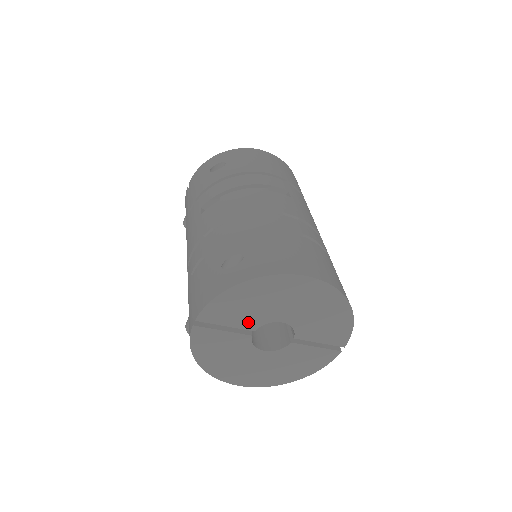
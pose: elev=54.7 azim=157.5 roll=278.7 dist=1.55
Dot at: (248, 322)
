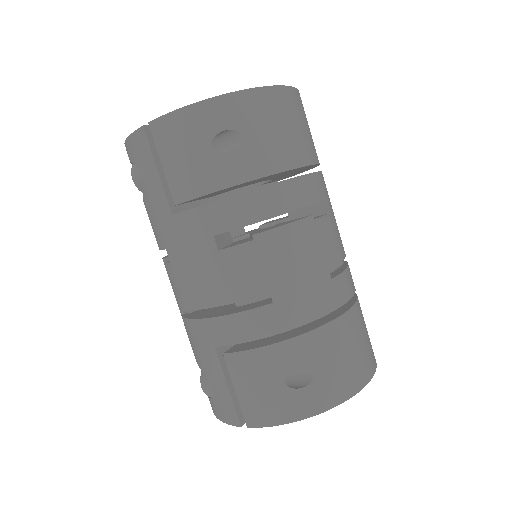
Dot at: occluded
